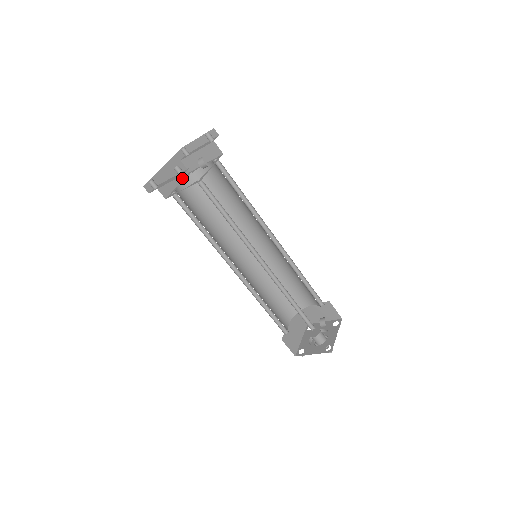
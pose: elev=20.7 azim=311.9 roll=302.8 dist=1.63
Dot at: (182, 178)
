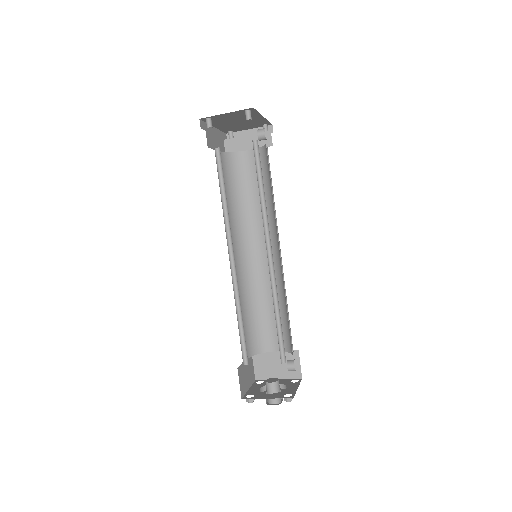
Dot at: occluded
